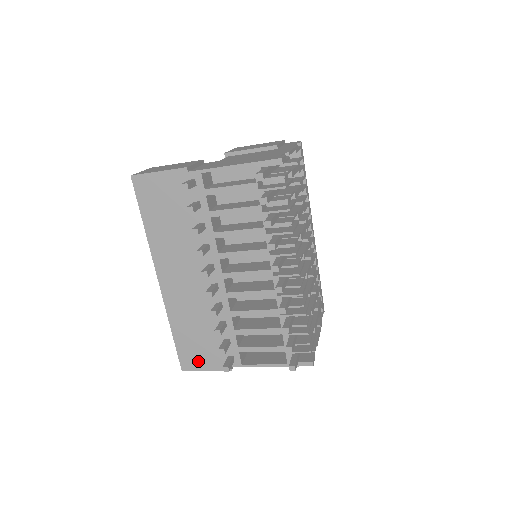
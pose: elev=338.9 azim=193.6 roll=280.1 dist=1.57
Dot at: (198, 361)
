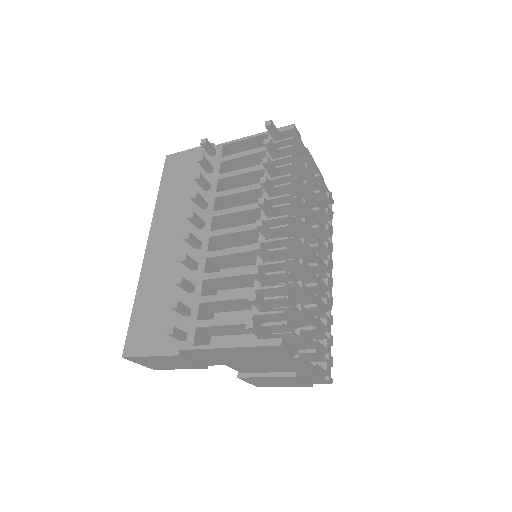
Dot at: (145, 342)
